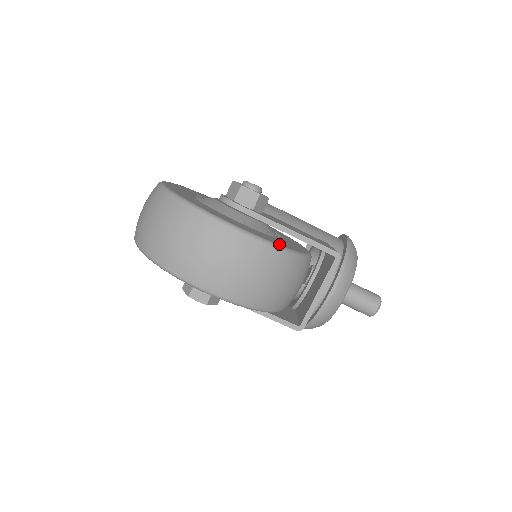
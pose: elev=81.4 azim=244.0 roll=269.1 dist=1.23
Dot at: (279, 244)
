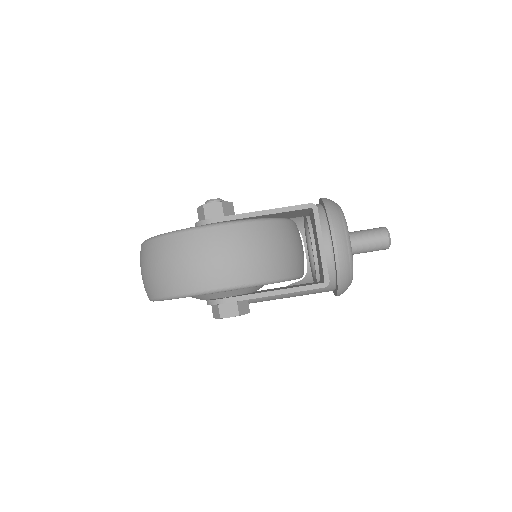
Dot at: (253, 219)
